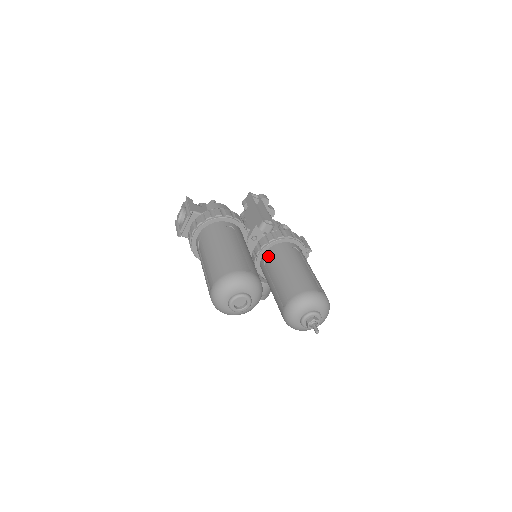
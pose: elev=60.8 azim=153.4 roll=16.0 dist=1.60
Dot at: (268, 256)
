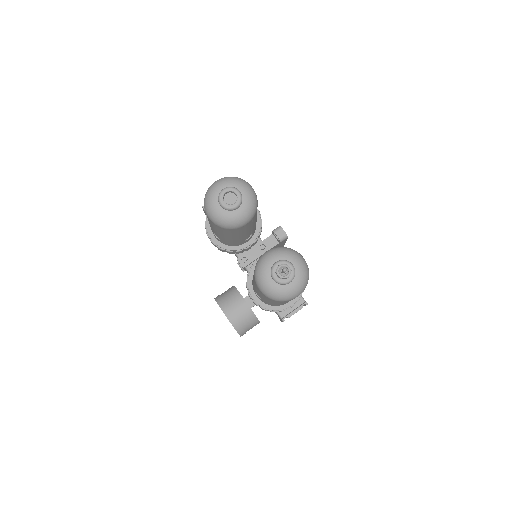
Dot at: occluded
